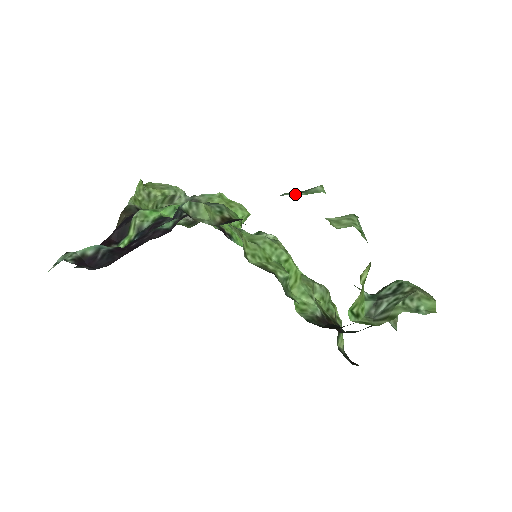
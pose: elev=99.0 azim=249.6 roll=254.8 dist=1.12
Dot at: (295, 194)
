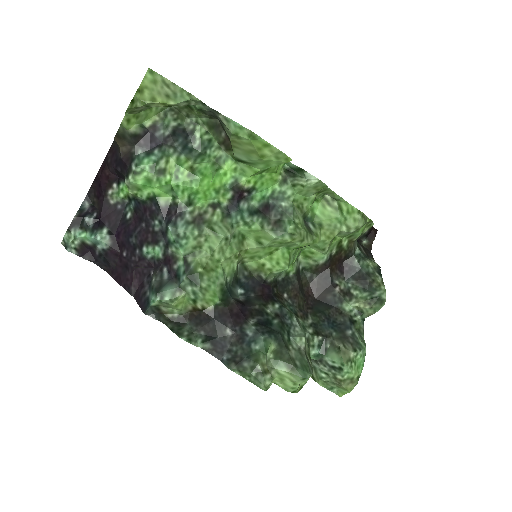
Dot at: (241, 375)
